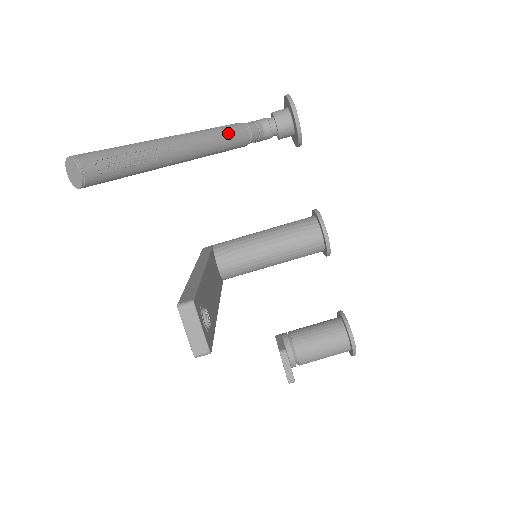
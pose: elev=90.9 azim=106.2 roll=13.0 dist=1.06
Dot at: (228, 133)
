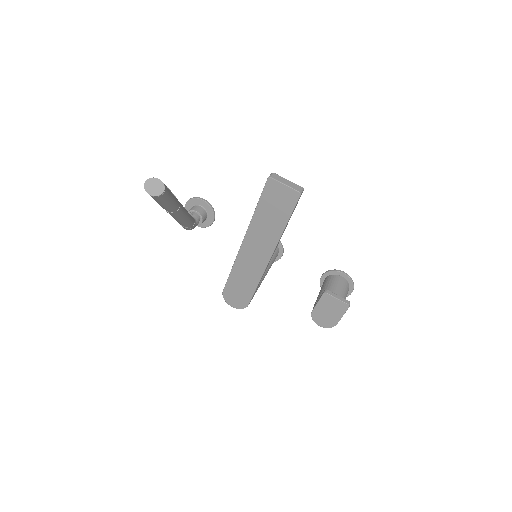
Dot at: occluded
